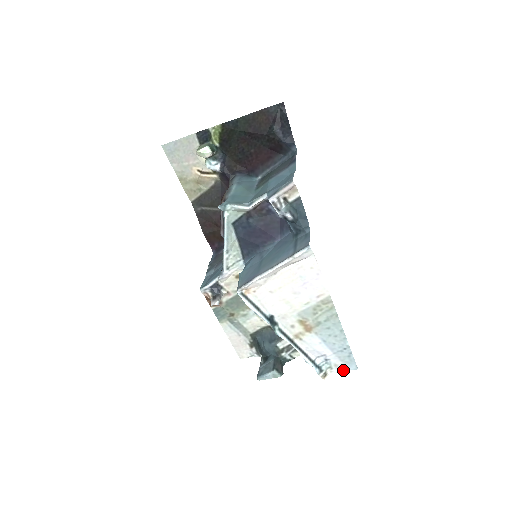
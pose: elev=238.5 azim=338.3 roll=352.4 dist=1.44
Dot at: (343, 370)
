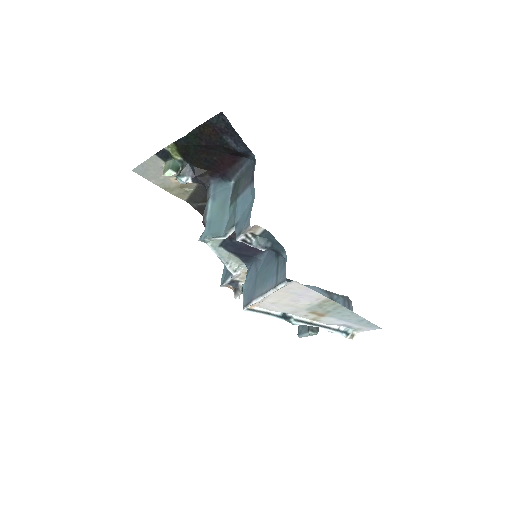
Dot at: (368, 330)
